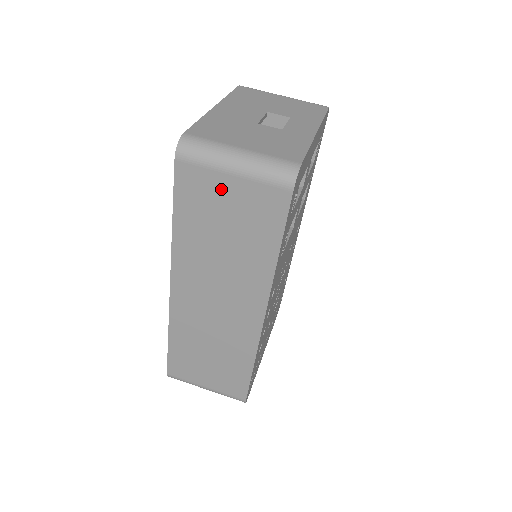
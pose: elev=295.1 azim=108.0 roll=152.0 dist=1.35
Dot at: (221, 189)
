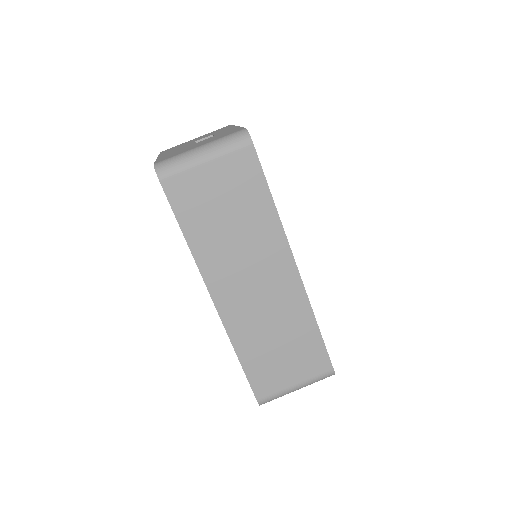
Dot at: (205, 181)
